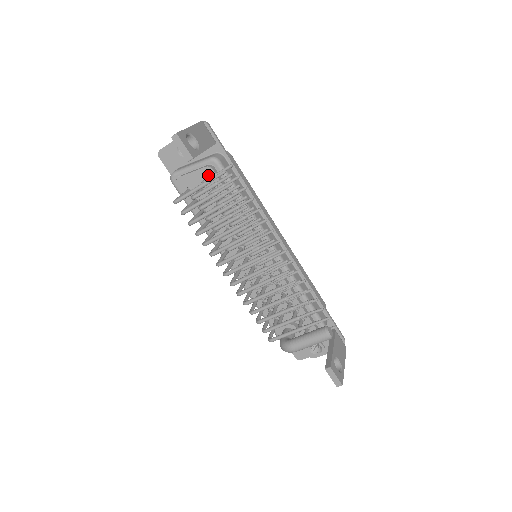
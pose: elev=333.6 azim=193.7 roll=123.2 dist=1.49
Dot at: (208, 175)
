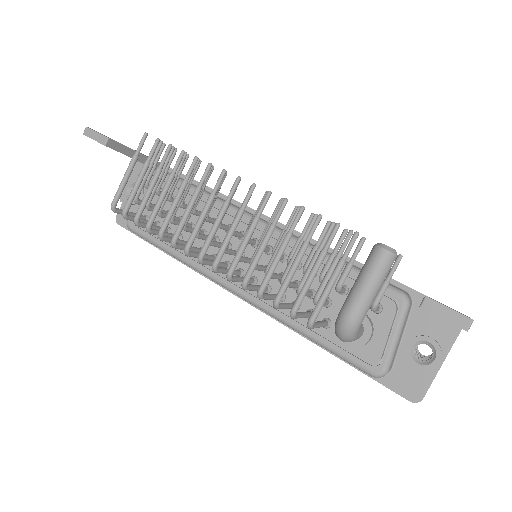
Dot at: occluded
